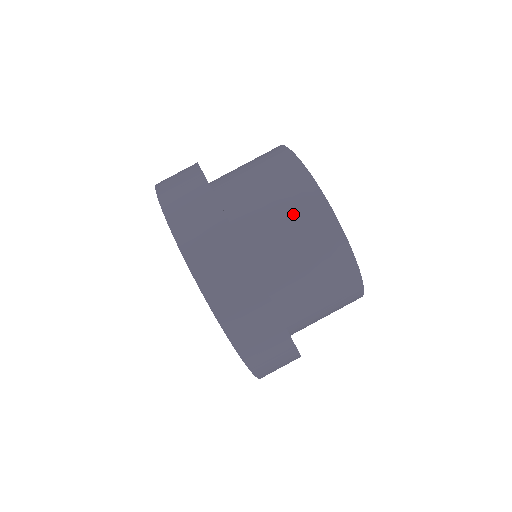
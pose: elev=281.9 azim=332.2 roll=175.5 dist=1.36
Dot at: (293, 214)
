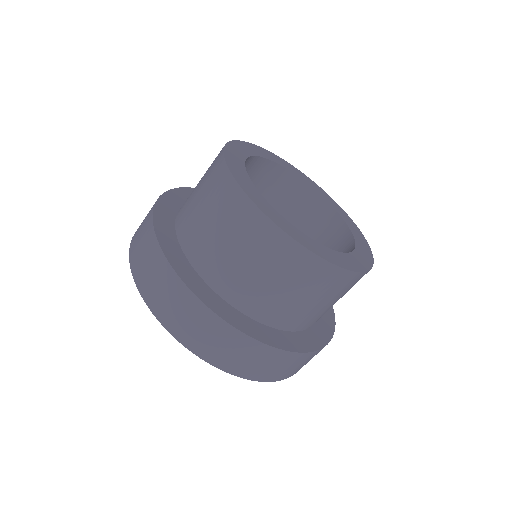
Dot at: (220, 218)
